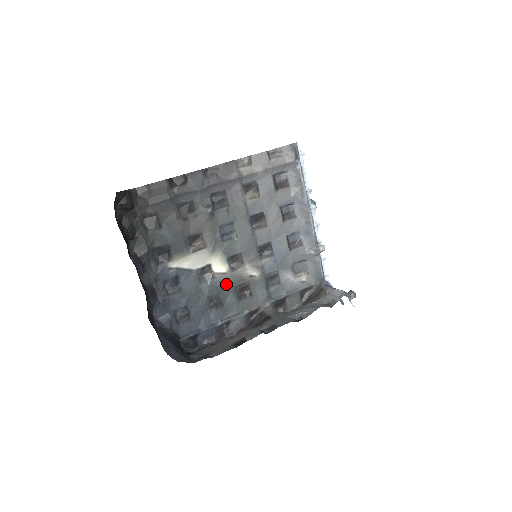
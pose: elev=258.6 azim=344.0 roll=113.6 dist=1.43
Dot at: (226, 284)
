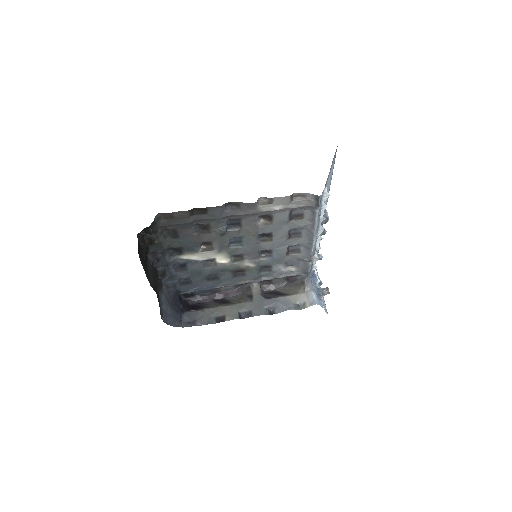
Dot at: (225, 269)
